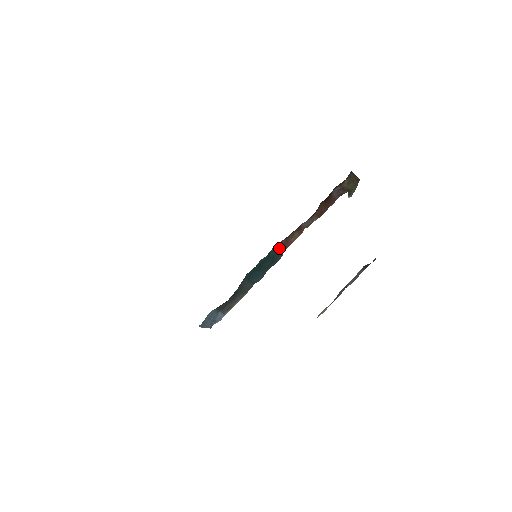
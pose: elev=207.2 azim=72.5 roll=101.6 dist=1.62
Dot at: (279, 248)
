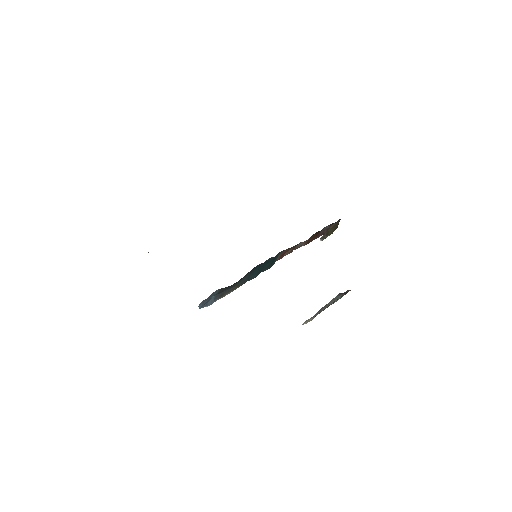
Dot at: (278, 256)
